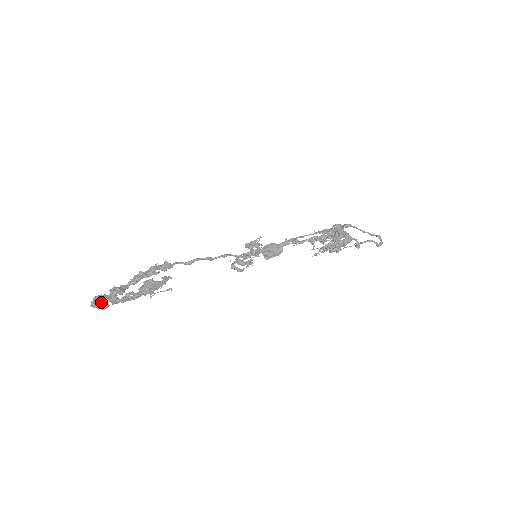
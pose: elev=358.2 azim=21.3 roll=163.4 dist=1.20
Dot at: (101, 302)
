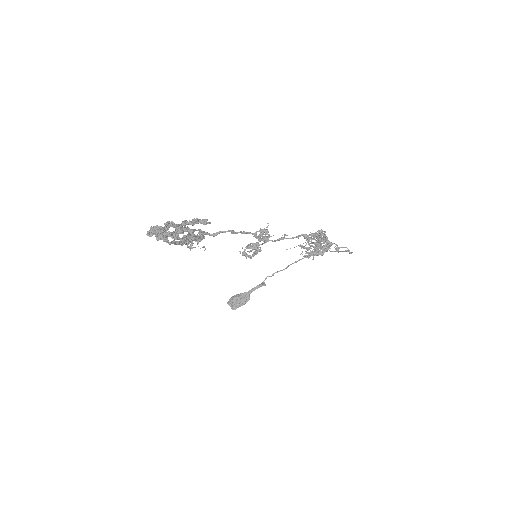
Dot at: (161, 227)
